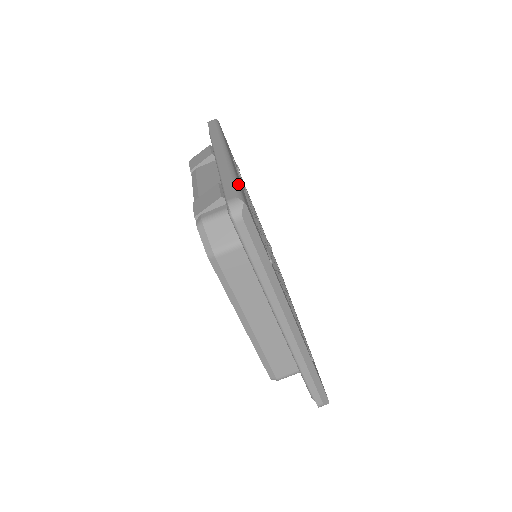
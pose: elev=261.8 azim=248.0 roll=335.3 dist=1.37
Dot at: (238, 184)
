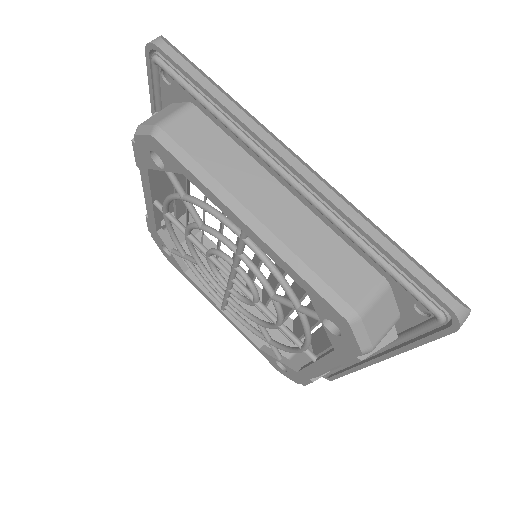
Dot at: occluded
